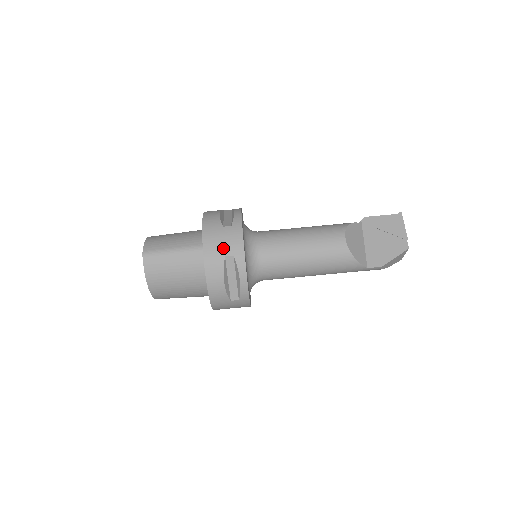
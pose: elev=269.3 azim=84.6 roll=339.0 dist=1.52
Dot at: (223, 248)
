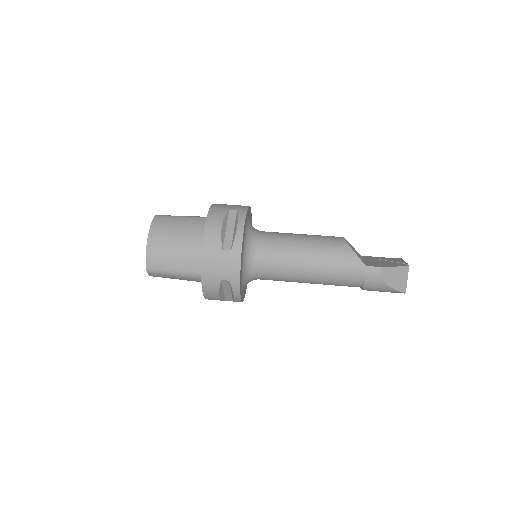
Dot at: (229, 207)
